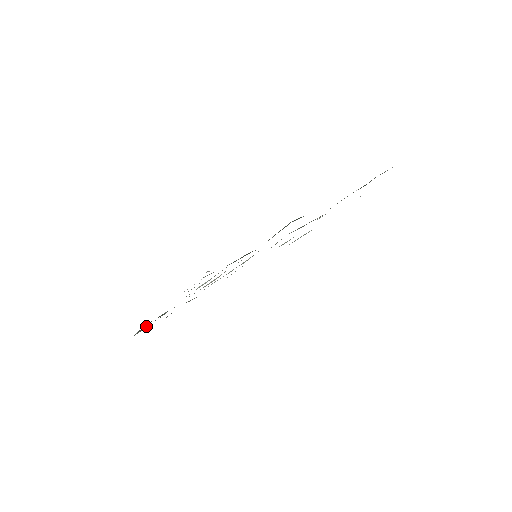
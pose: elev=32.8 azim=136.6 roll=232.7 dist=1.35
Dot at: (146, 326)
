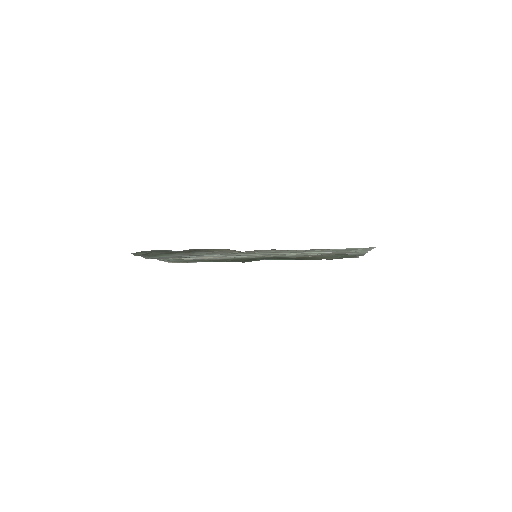
Dot at: occluded
